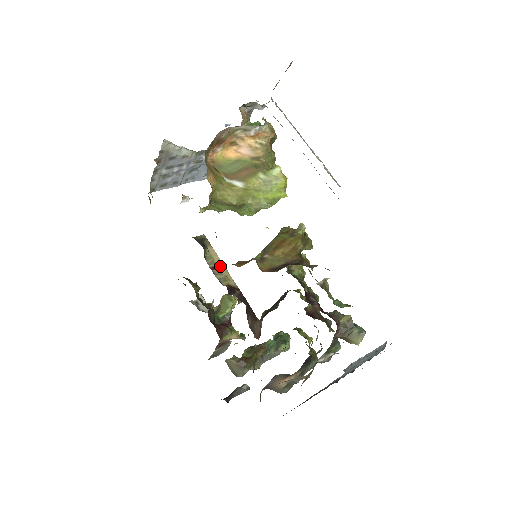
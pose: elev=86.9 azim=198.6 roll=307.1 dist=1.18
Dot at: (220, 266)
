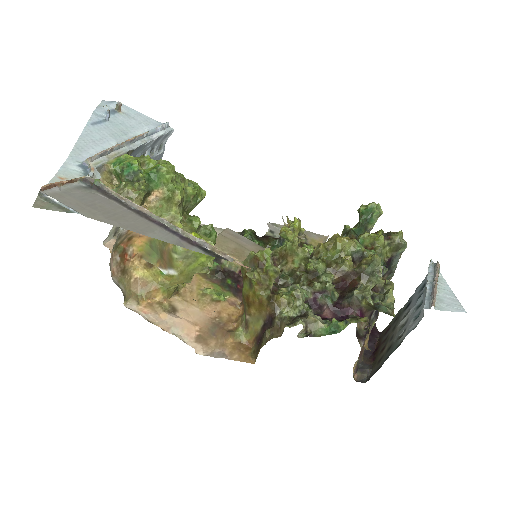
Dot at: occluded
